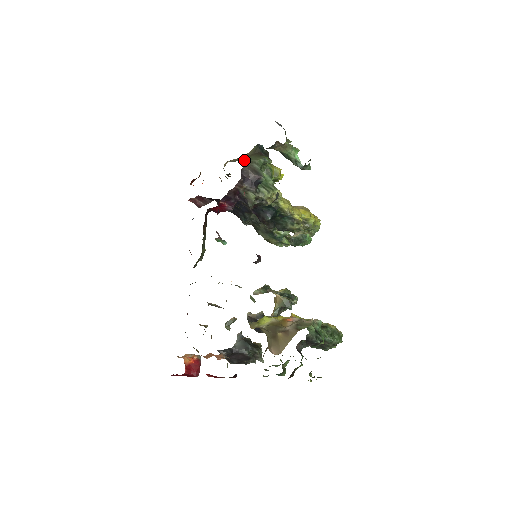
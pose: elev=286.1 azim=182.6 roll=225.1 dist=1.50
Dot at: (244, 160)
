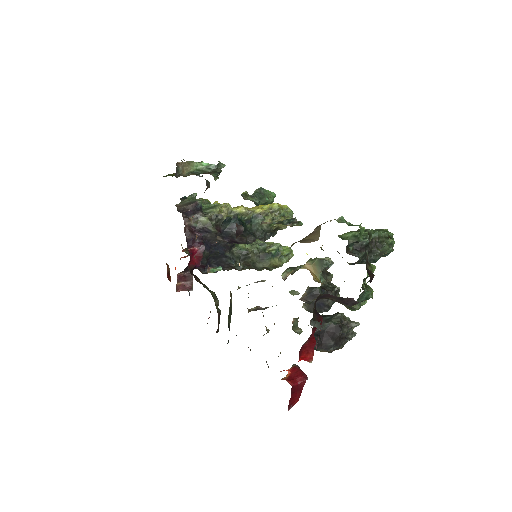
Dot at: occluded
